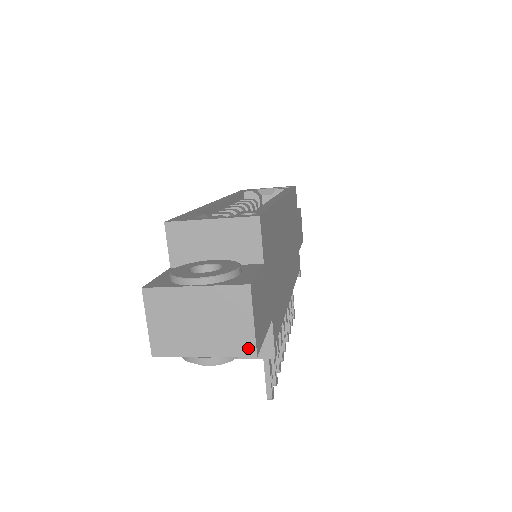
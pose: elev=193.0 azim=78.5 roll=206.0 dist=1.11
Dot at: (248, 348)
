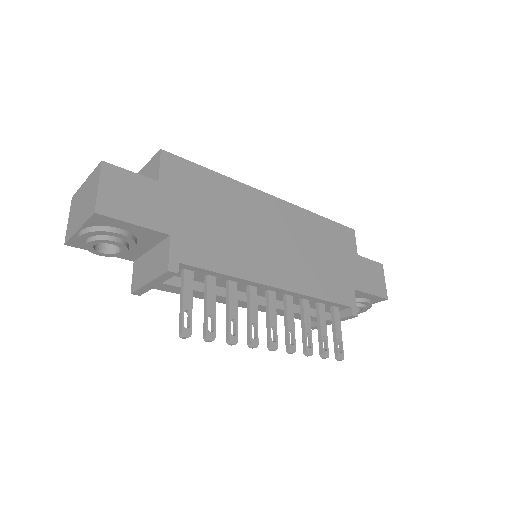
Dot at: (93, 208)
